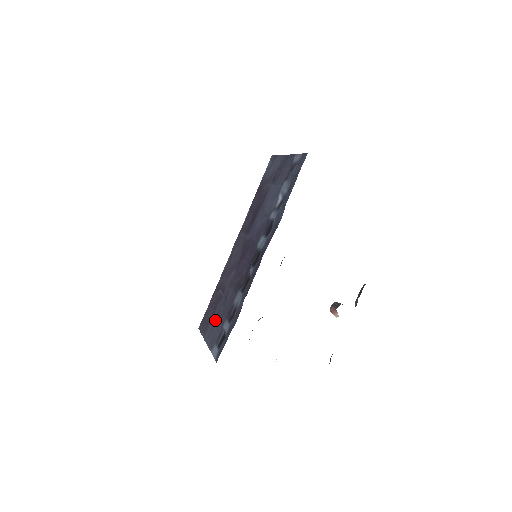
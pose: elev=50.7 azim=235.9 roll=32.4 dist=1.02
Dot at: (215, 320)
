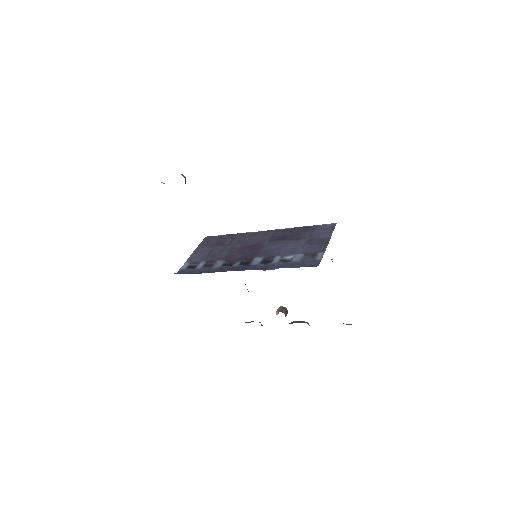
Dot at: (208, 251)
